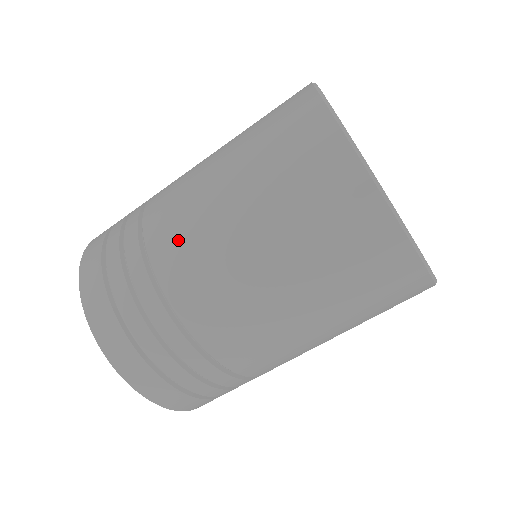
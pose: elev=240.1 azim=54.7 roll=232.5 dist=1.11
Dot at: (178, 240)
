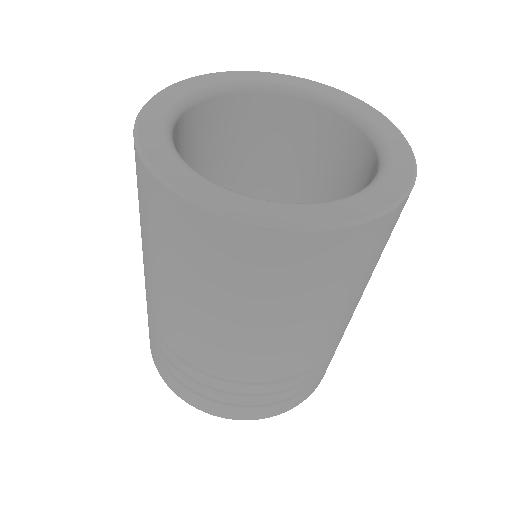
Dot at: occluded
